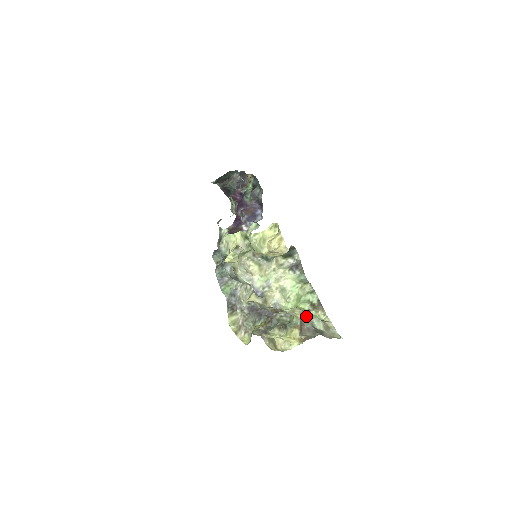
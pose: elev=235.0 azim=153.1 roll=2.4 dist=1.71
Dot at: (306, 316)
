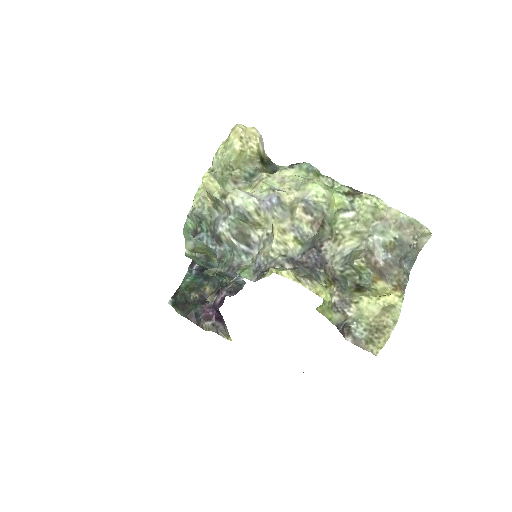
Dot at: (362, 234)
